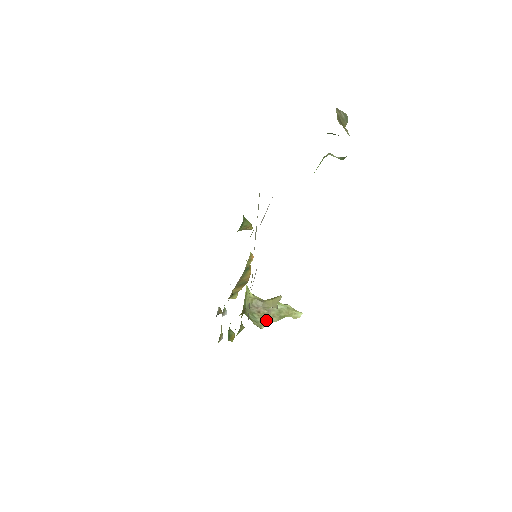
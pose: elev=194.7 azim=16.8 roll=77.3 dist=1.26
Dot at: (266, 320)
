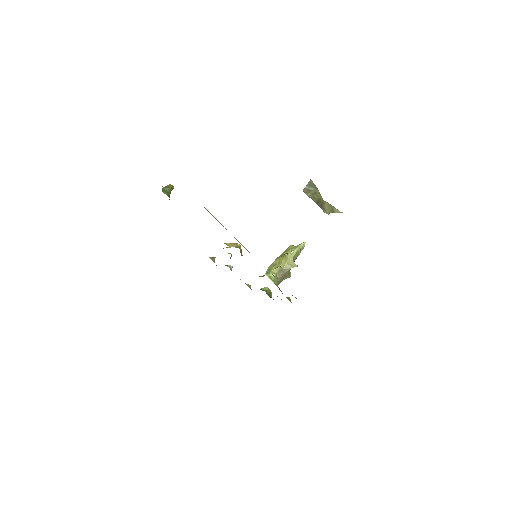
Dot at: (289, 271)
